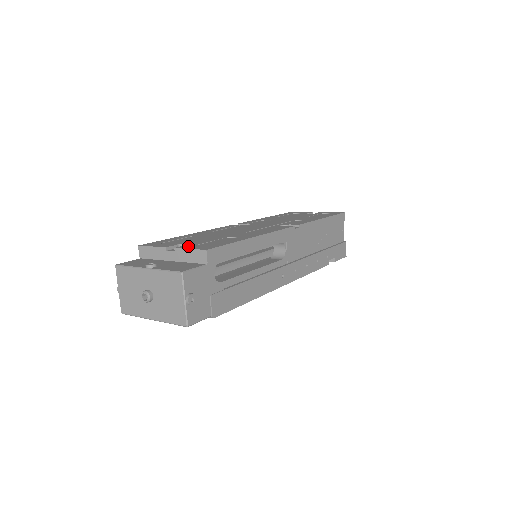
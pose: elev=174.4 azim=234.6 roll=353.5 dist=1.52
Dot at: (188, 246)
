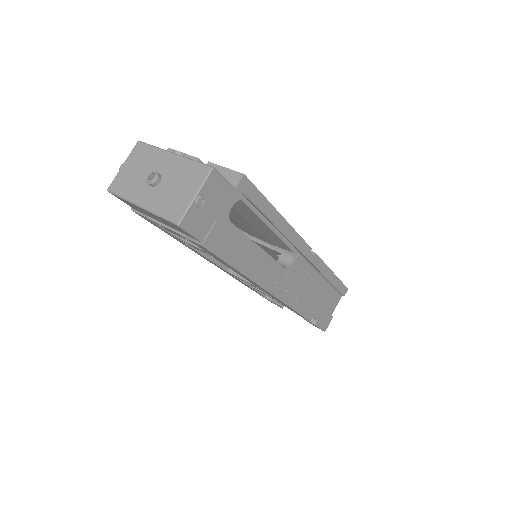
Dot at: occluded
